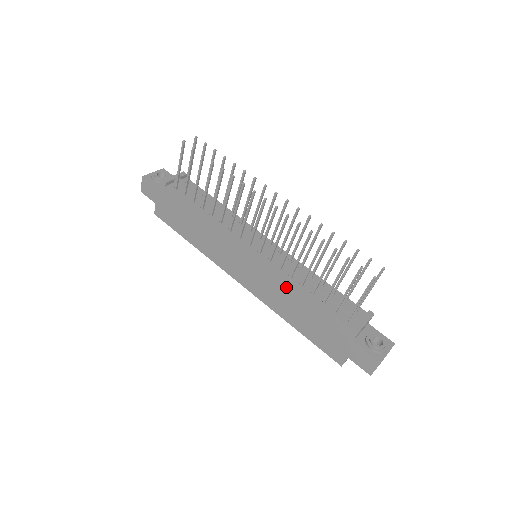
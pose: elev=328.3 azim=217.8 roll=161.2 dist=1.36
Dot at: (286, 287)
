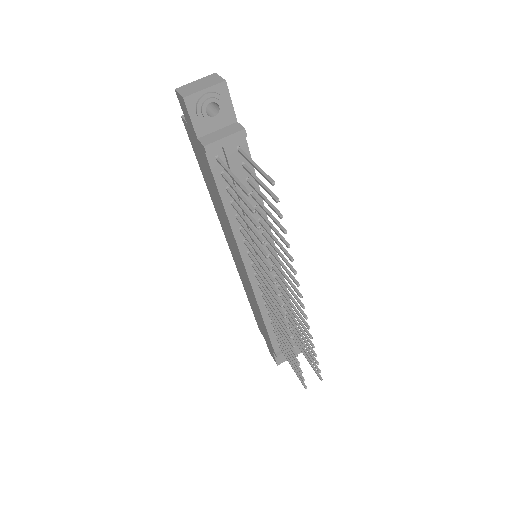
Dot at: (256, 304)
